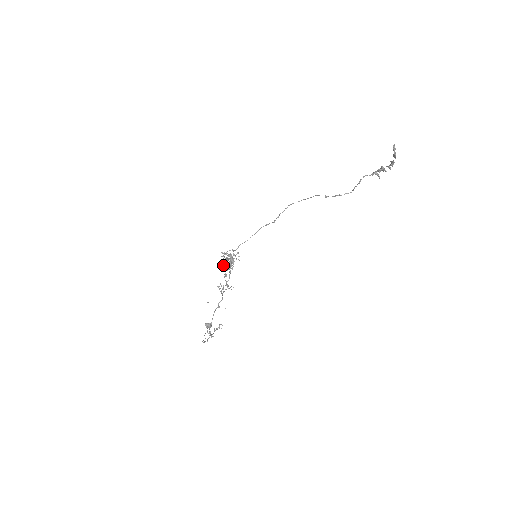
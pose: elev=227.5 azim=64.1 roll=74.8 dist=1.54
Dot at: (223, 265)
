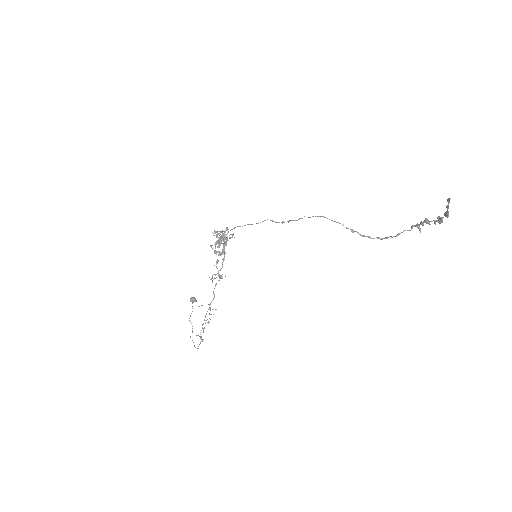
Dot at: (216, 251)
